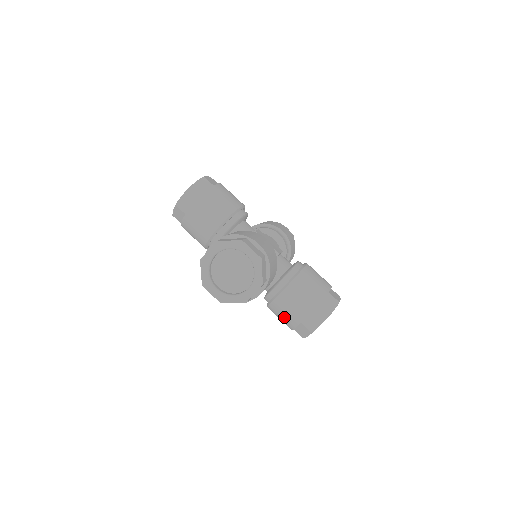
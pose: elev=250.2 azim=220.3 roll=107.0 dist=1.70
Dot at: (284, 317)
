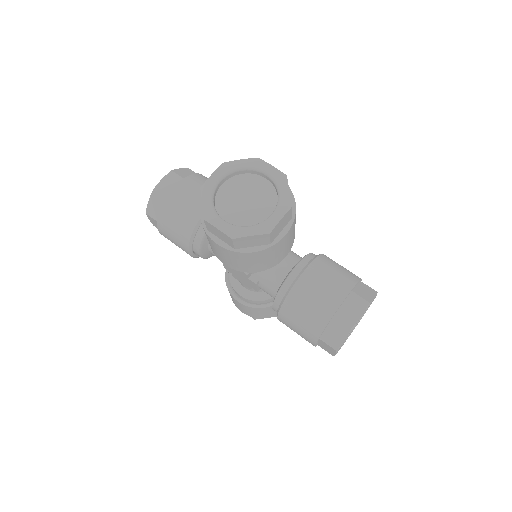
Dot at: (308, 314)
